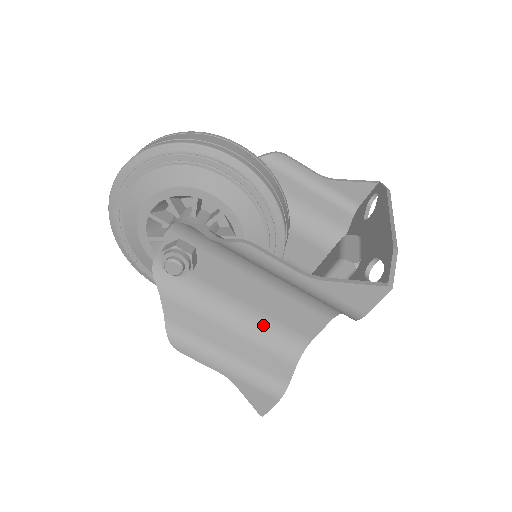
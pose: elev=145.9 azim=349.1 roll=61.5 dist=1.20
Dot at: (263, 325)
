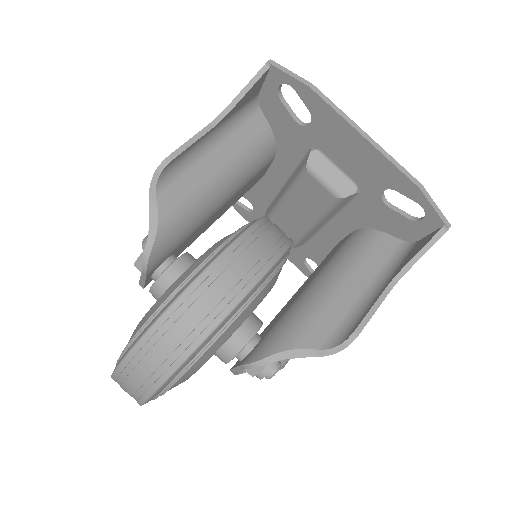
Dot at: occluded
